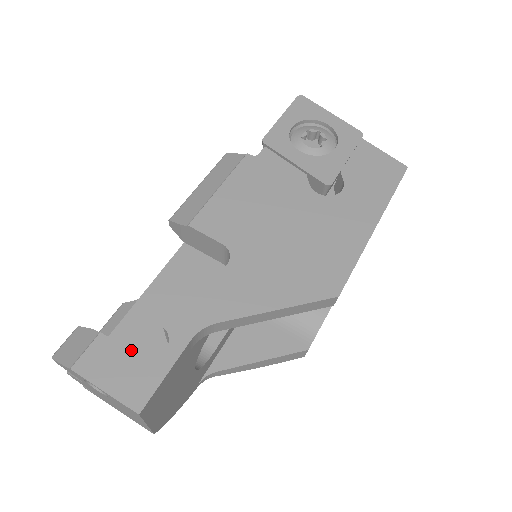
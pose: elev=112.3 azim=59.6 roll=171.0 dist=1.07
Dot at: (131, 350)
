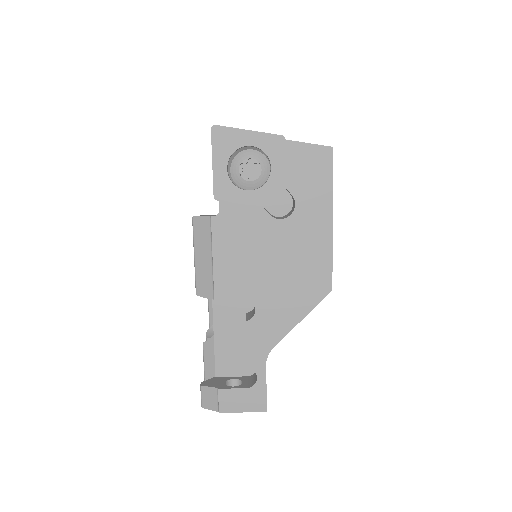
Dot at: (232, 372)
